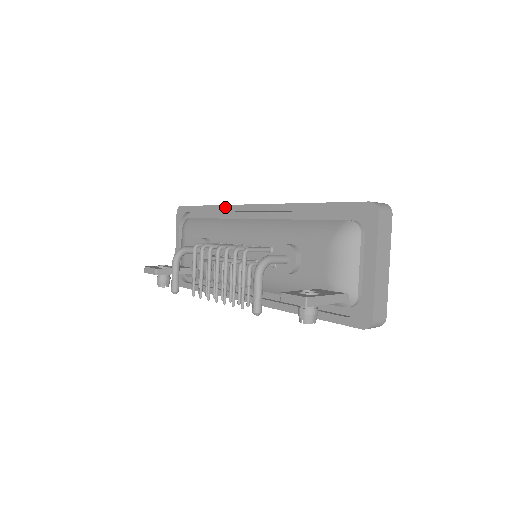
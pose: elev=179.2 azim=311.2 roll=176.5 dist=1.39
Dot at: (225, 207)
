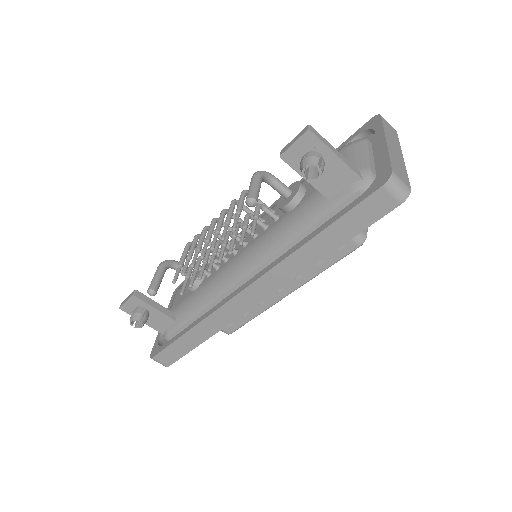
Dot at: occluded
